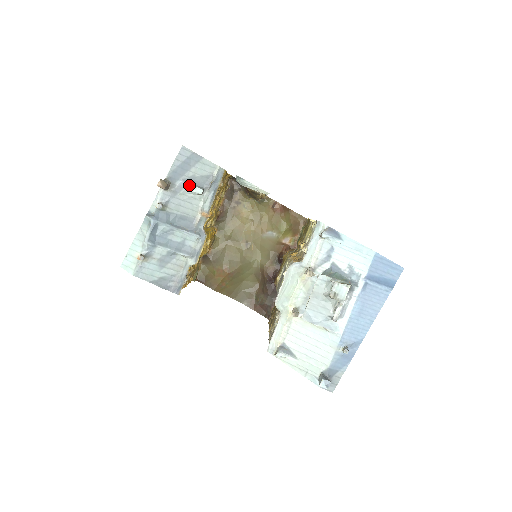
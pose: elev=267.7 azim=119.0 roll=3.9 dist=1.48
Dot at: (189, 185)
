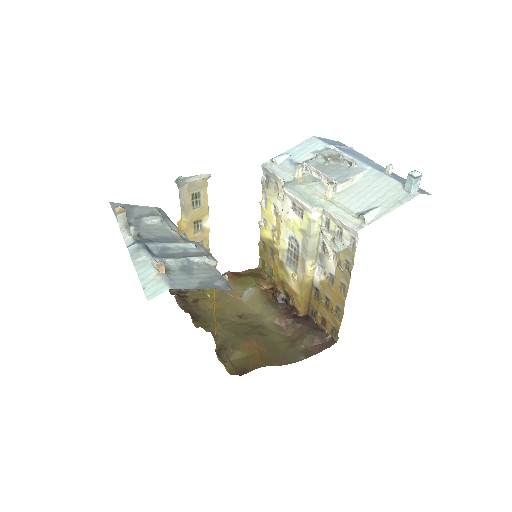
Dot at: (143, 219)
